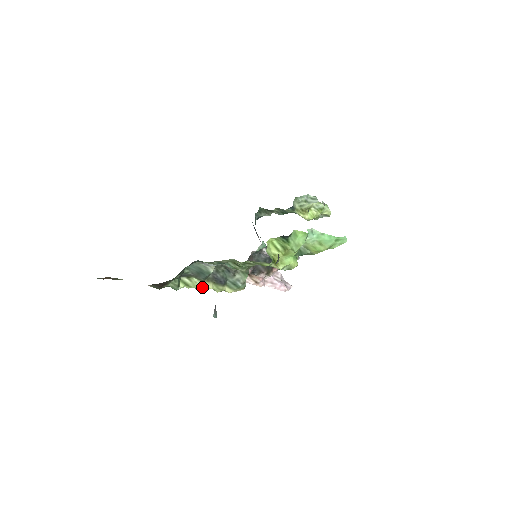
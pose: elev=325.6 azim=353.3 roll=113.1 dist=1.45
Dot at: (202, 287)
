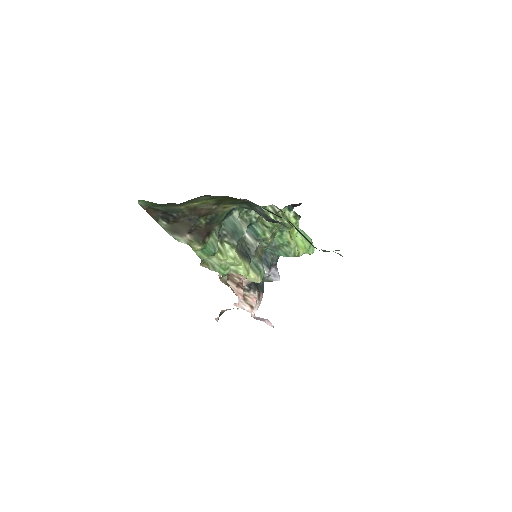
Dot at: (234, 258)
